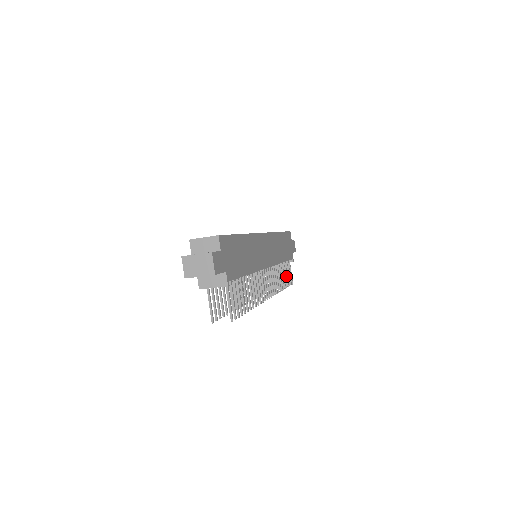
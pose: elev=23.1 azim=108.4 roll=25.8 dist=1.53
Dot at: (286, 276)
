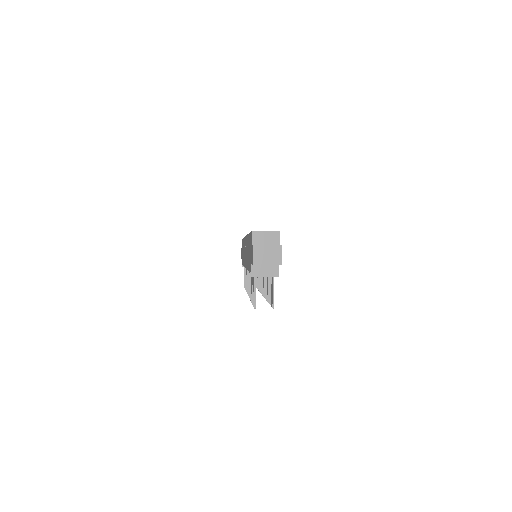
Dot at: occluded
